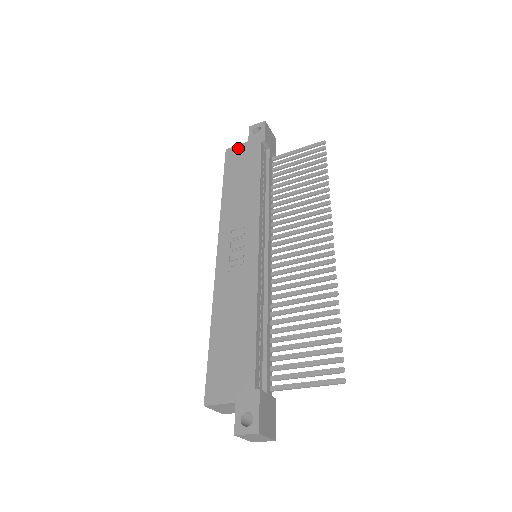
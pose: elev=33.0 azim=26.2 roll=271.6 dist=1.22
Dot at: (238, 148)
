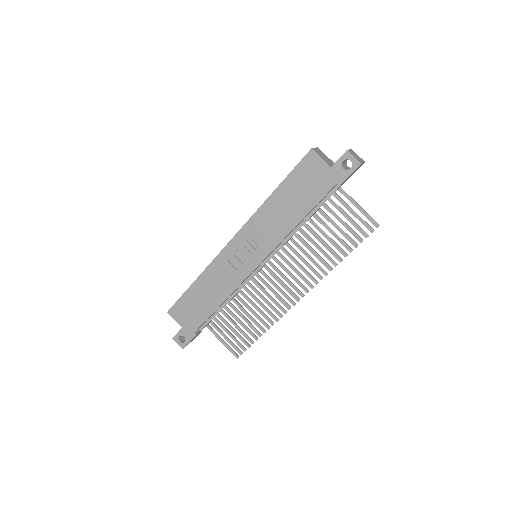
Dot at: (319, 163)
